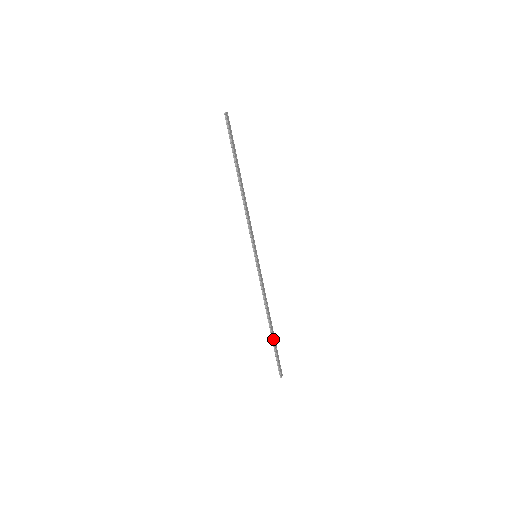
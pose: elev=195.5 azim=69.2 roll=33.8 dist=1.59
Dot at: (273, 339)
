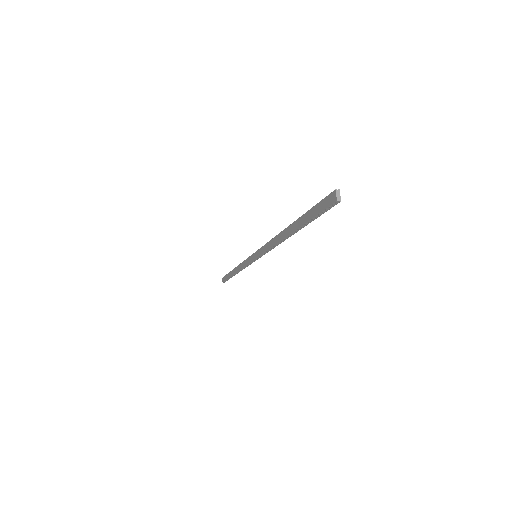
Dot at: occluded
